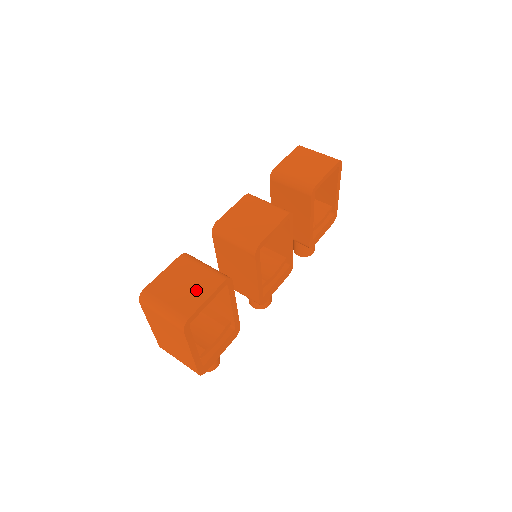
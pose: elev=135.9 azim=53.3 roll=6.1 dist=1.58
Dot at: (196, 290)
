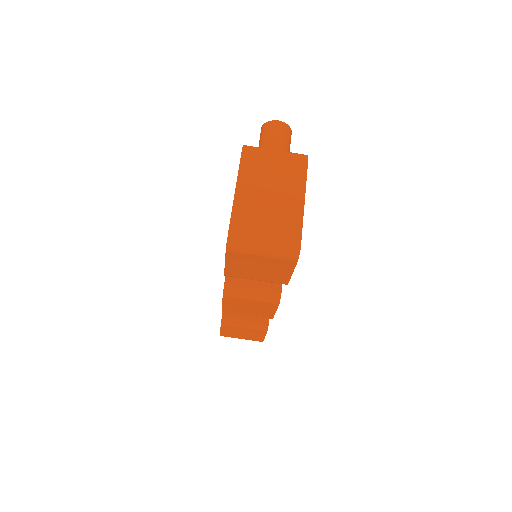
Dot at: (253, 336)
